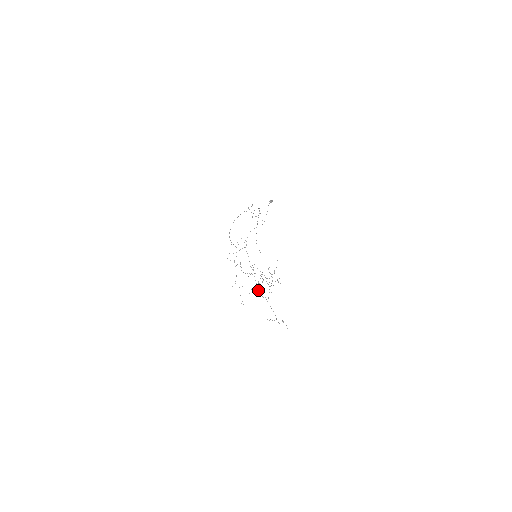
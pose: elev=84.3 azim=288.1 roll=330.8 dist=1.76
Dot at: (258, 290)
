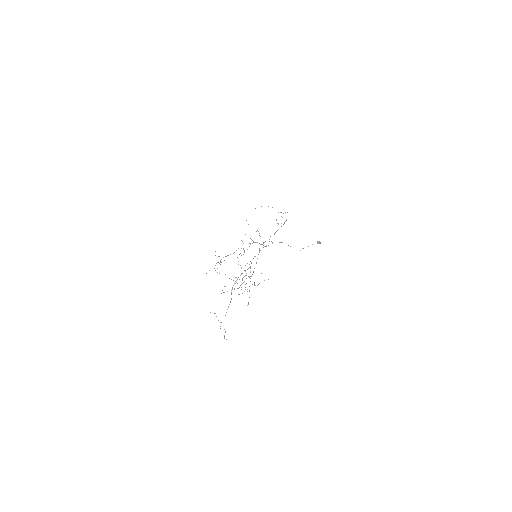
Dot at: occluded
